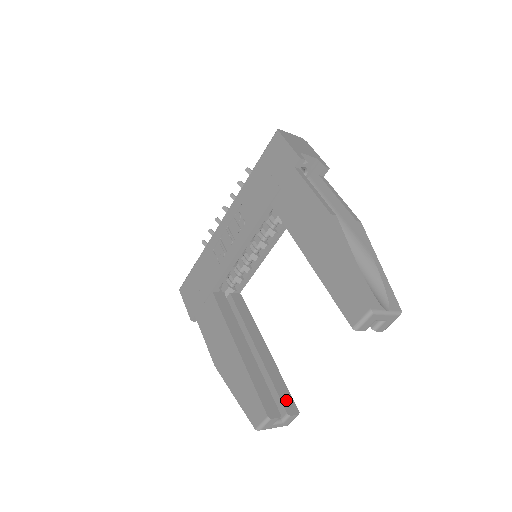
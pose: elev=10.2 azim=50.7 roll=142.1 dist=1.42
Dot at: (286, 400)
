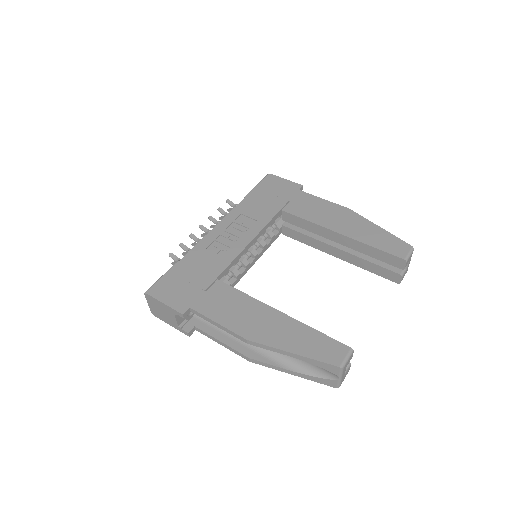
Dot at: occluded
